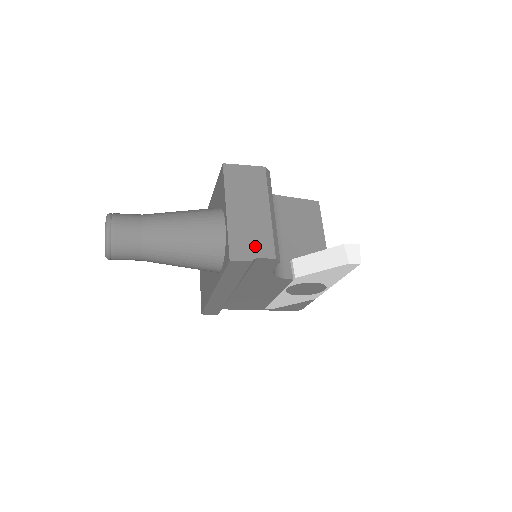
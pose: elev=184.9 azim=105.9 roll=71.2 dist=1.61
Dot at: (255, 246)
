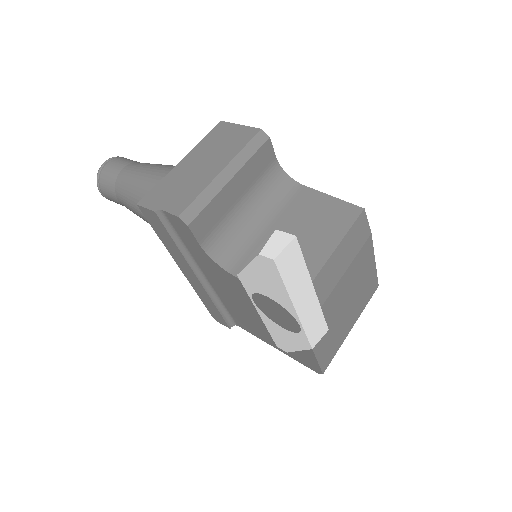
Dot at: (172, 198)
